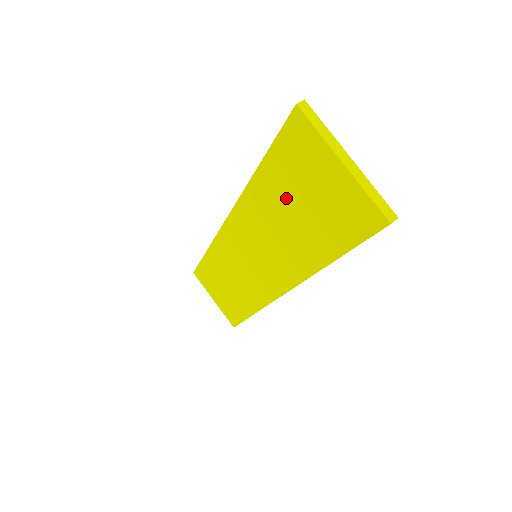
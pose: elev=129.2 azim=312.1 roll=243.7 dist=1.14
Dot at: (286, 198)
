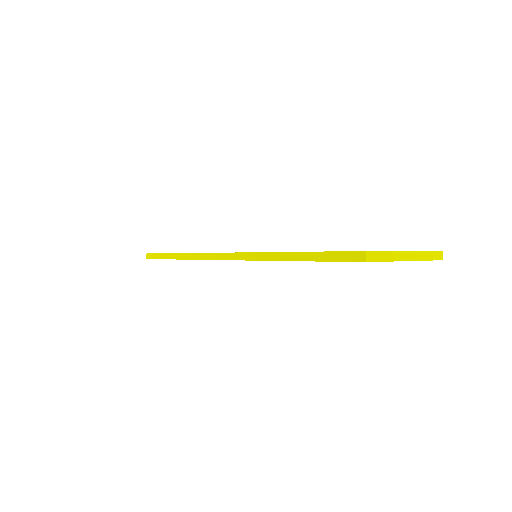
Dot at: occluded
